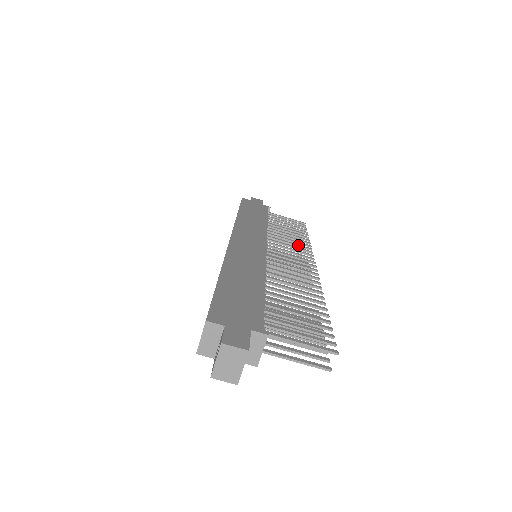
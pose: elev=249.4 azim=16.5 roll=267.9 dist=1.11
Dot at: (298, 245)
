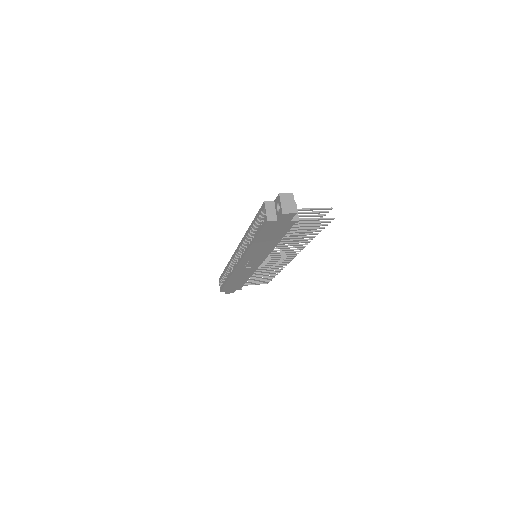
Dot at: occluded
